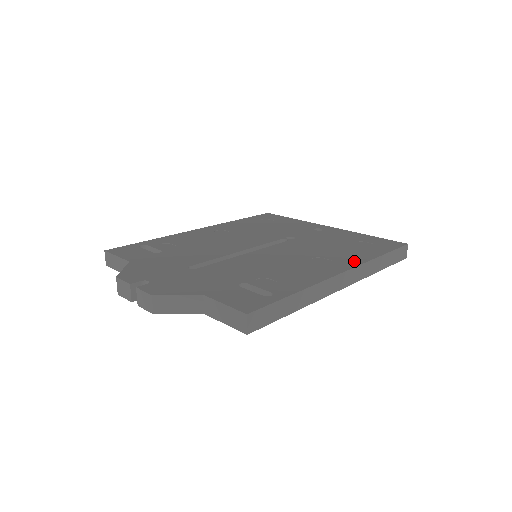
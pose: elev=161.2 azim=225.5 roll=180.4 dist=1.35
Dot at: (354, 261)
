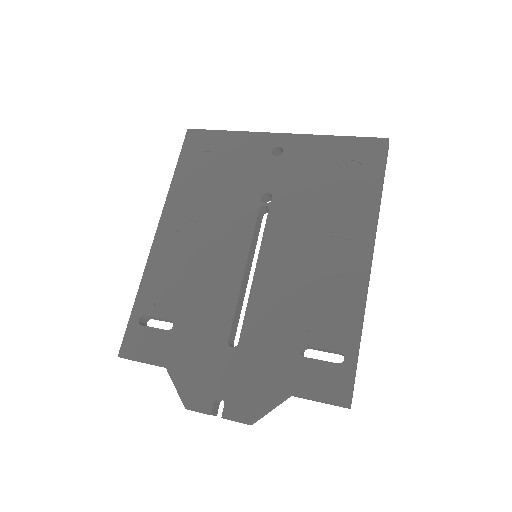
Dot at: (365, 226)
